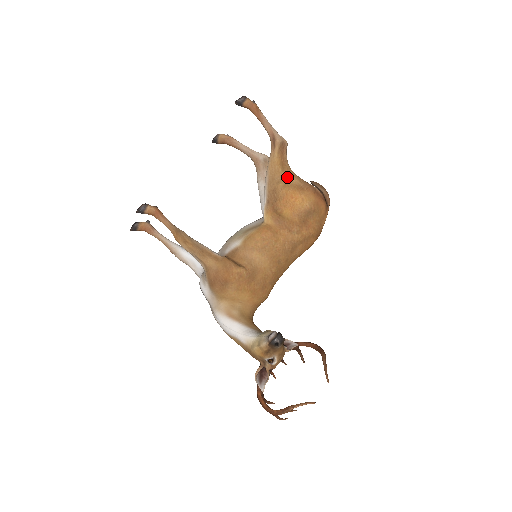
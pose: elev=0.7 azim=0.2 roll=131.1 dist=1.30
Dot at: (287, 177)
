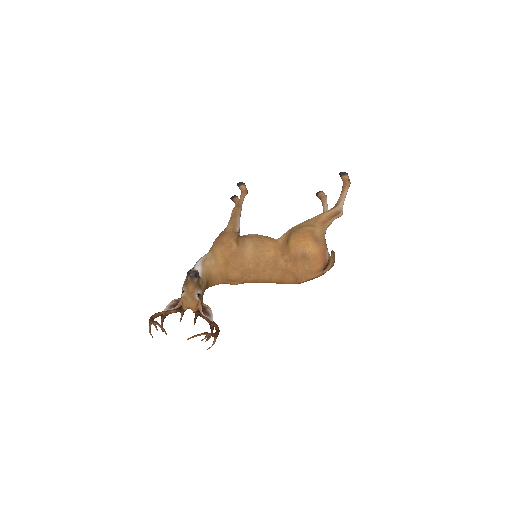
Dot at: (316, 227)
